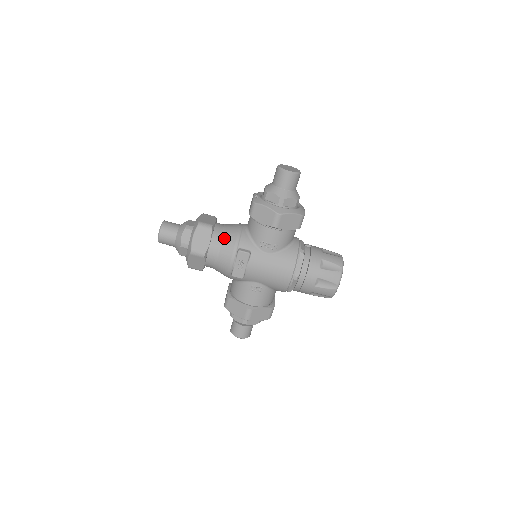
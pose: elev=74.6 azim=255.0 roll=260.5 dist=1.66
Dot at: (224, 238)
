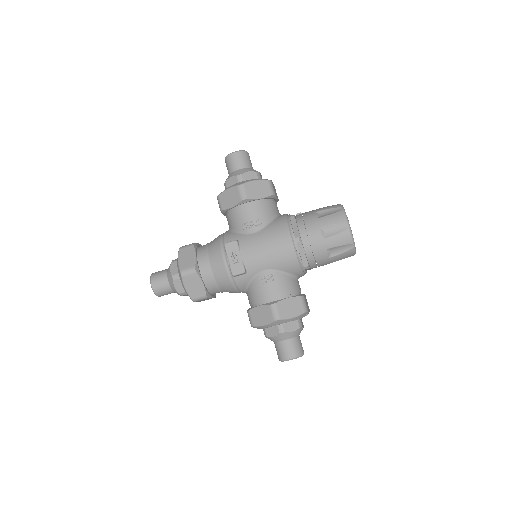
Dot at: (209, 247)
